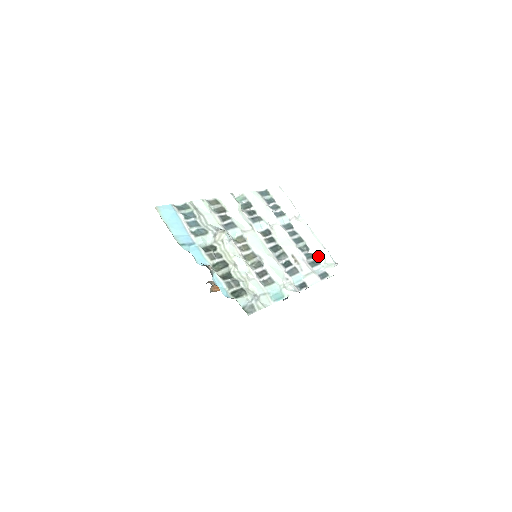
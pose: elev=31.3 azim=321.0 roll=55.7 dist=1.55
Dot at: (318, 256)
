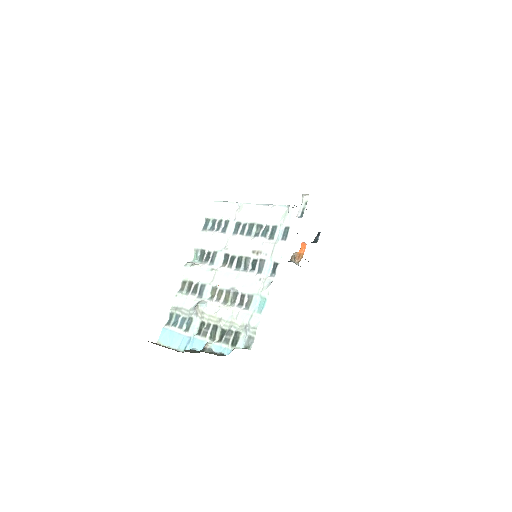
Dot at: (271, 221)
